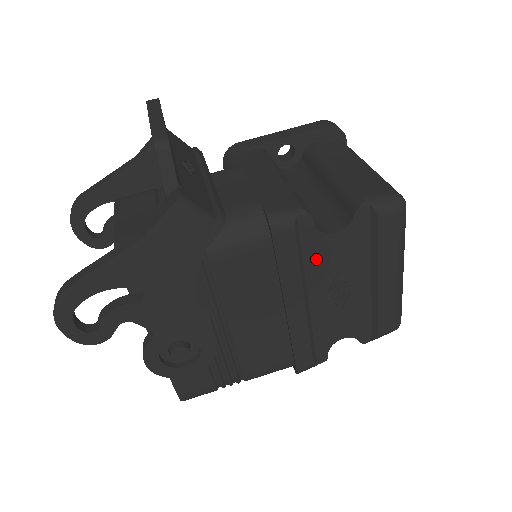
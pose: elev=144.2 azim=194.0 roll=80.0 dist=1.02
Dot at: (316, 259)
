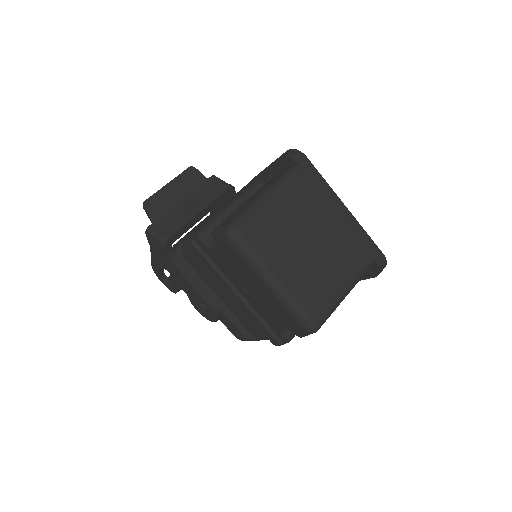
Dot at: (221, 265)
